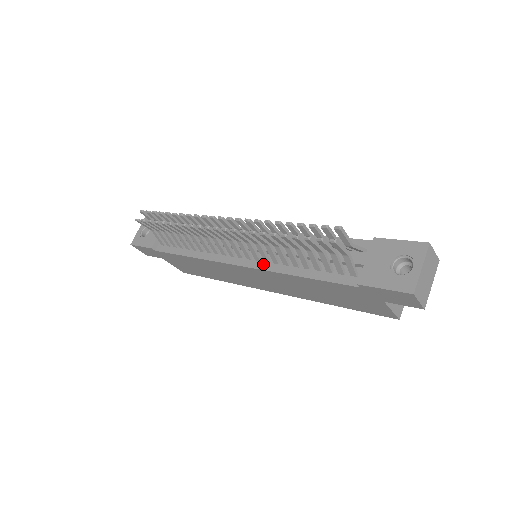
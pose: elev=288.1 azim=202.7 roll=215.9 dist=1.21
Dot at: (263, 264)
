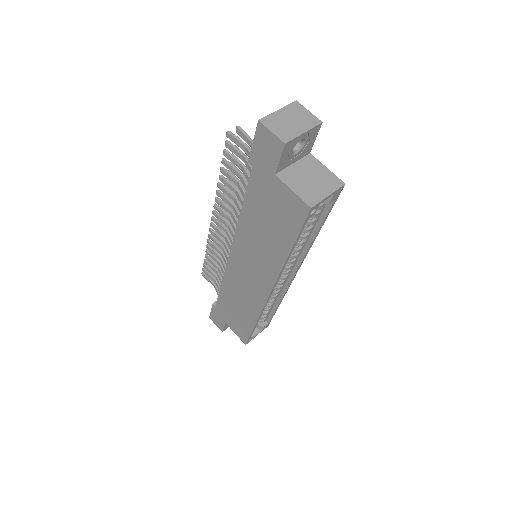
Dot at: occluded
